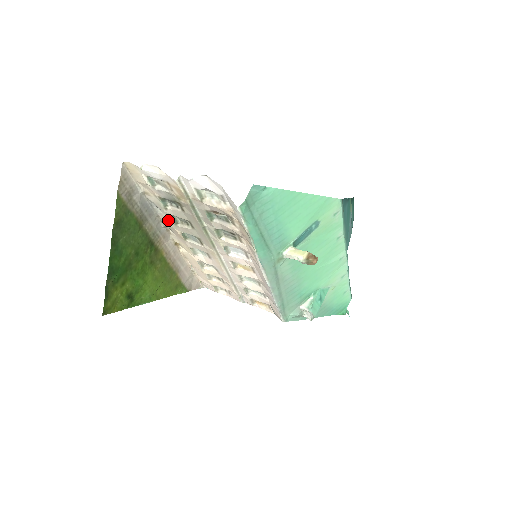
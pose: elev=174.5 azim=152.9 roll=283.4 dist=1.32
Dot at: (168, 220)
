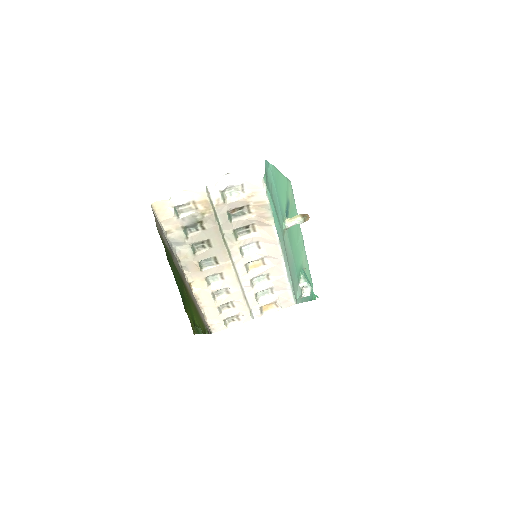
Dot at: (186, 254)
